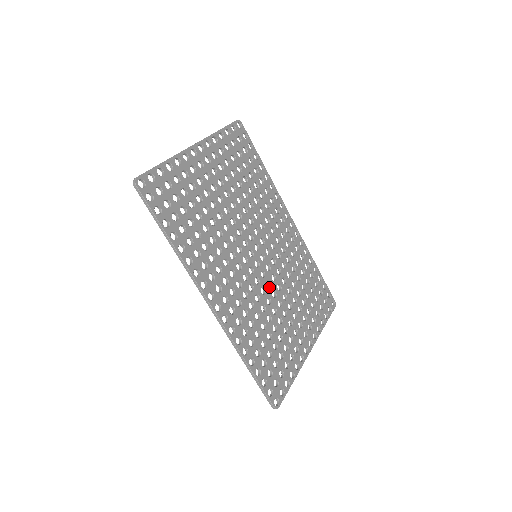
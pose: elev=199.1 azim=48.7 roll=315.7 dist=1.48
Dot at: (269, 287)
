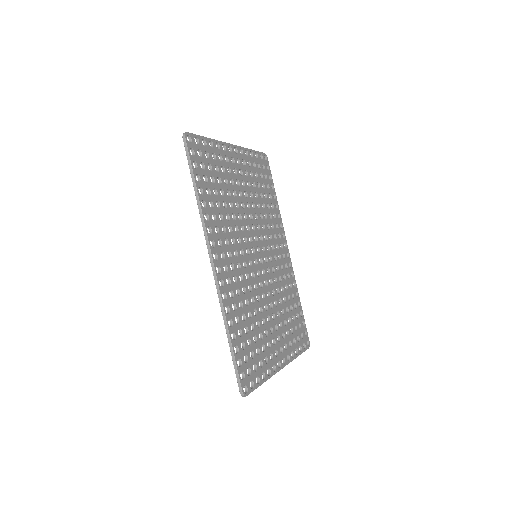
Dot at: (261, 287)
